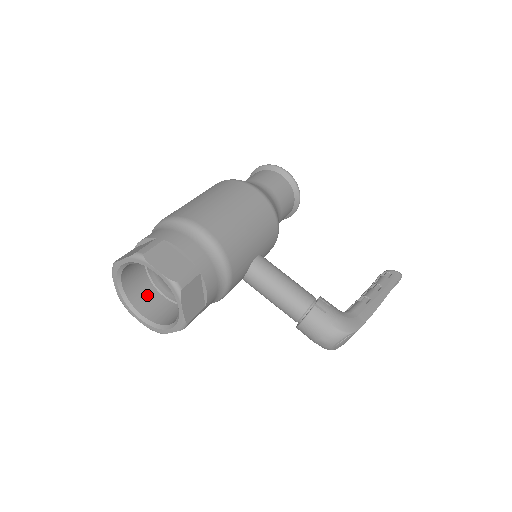
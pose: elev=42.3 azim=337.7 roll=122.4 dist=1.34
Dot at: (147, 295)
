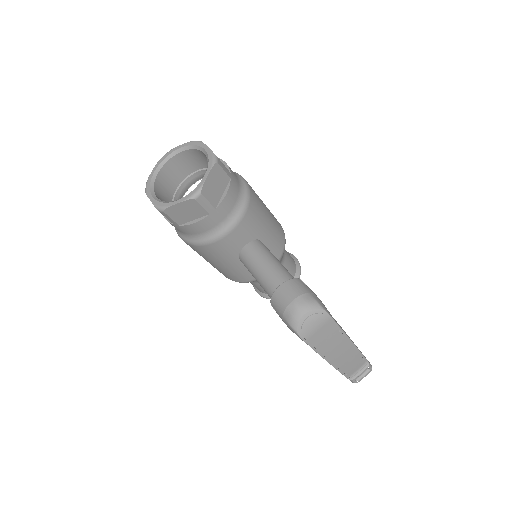
Dot at: (165, 200)
